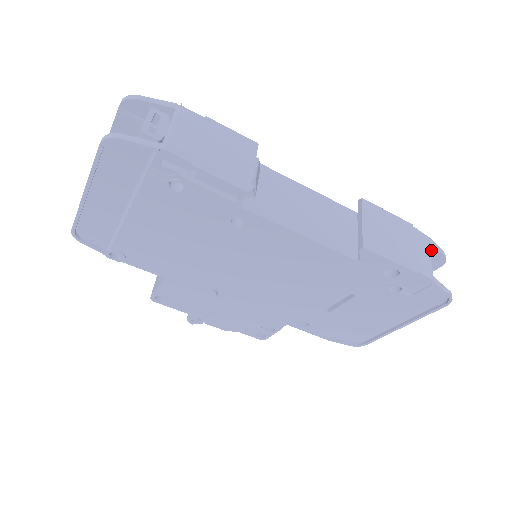
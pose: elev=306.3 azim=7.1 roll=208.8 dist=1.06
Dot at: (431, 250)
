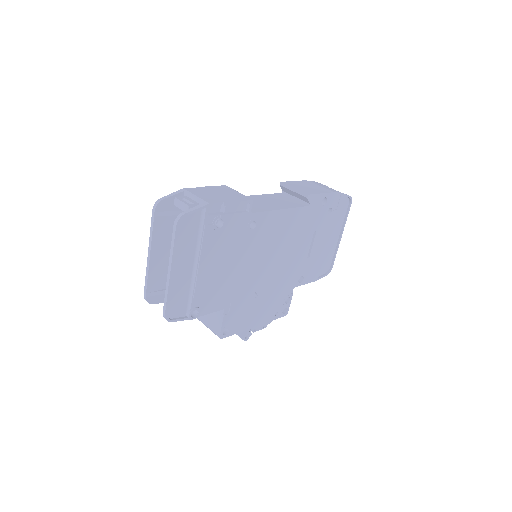
Dot at: occluded
